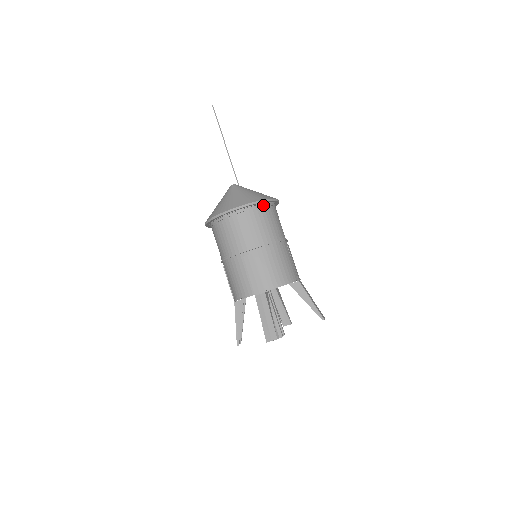
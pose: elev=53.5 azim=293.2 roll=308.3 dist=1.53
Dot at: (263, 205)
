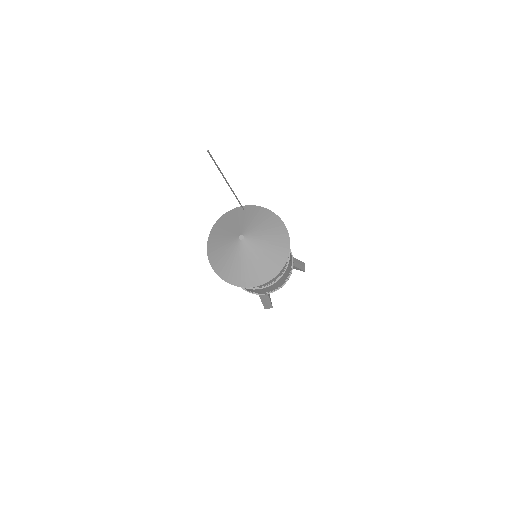
Dot at: occluded
